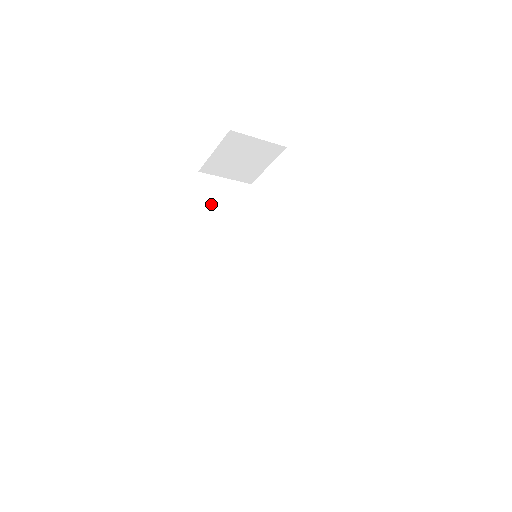
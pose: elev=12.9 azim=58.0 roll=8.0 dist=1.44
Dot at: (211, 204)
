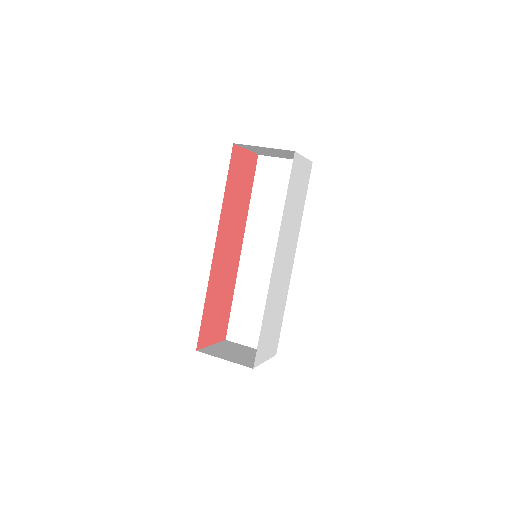
Dot at: (262, 189)
